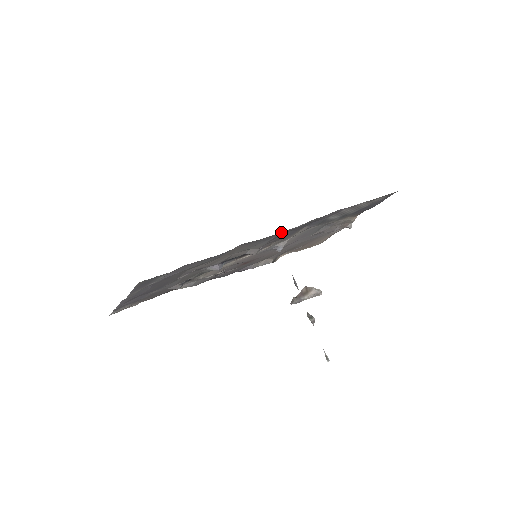
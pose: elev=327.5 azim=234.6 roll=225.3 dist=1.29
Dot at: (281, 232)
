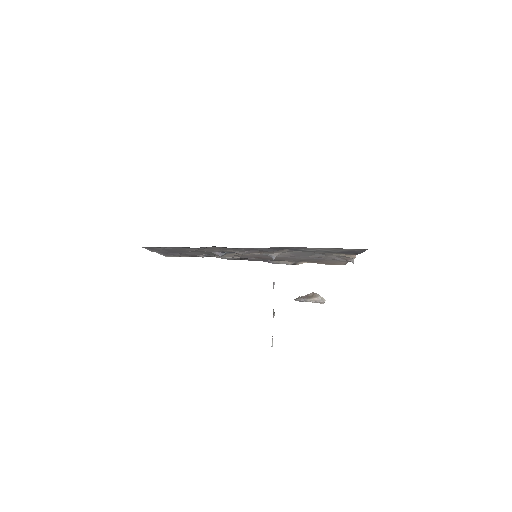
Dot at: (245, 248)
